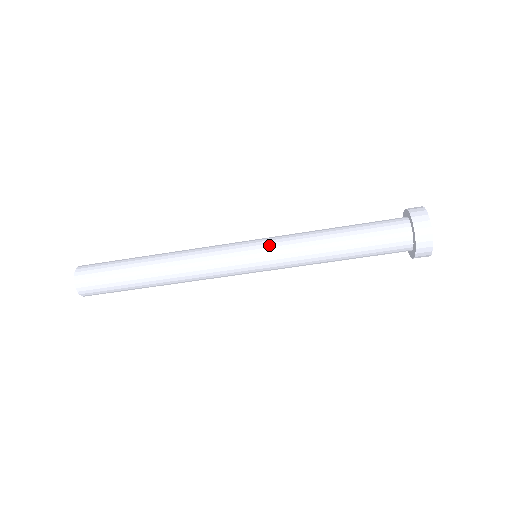
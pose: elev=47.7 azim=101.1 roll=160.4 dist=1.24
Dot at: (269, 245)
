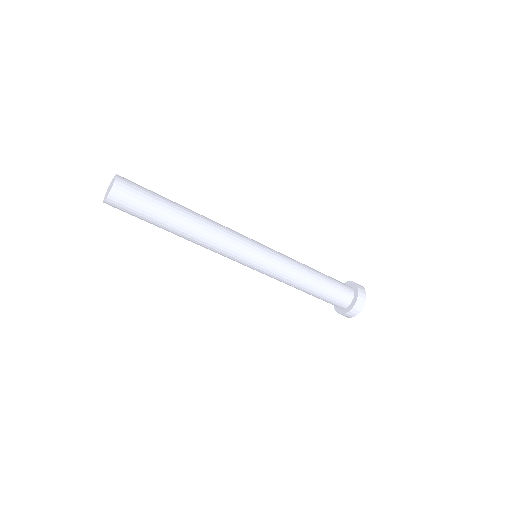
Dot at: (269, 269)
